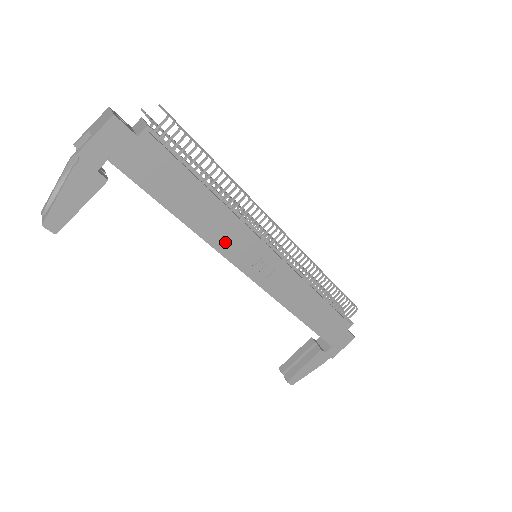
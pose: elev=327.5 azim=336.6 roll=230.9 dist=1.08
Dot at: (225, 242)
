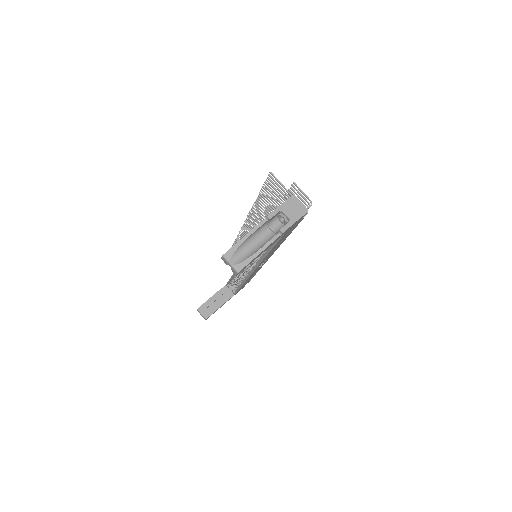
Dot at: occluded
